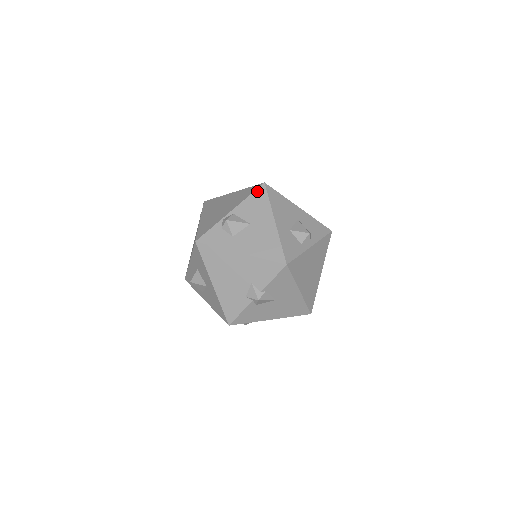
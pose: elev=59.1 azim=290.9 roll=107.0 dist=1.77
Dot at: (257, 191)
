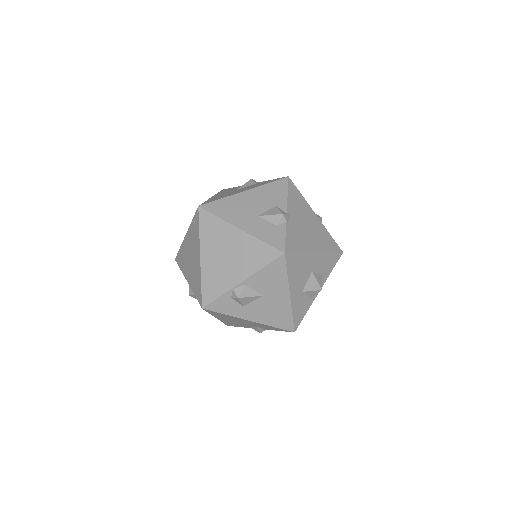
Dot at: (275, 263)
